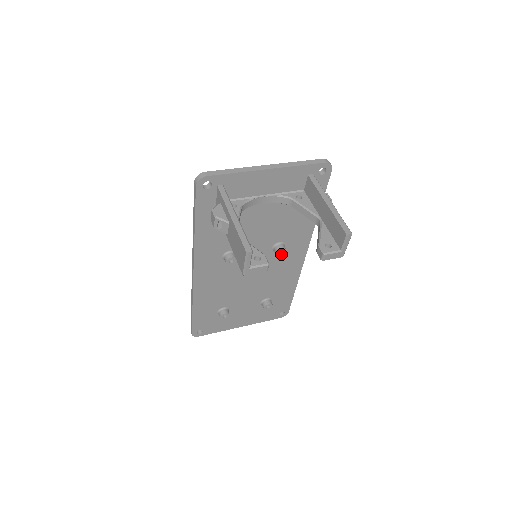
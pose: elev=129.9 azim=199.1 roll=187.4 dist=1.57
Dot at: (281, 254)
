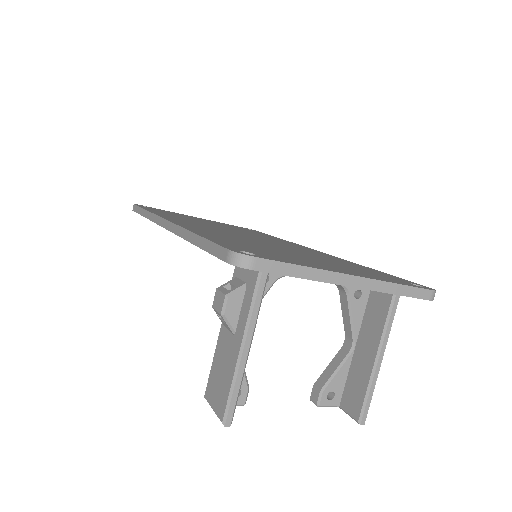
Dot at: occluded
